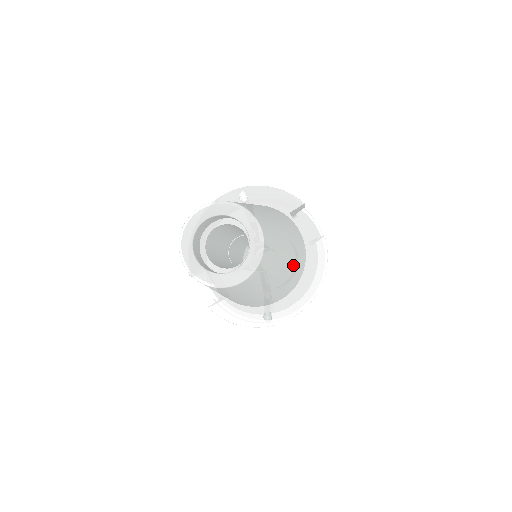
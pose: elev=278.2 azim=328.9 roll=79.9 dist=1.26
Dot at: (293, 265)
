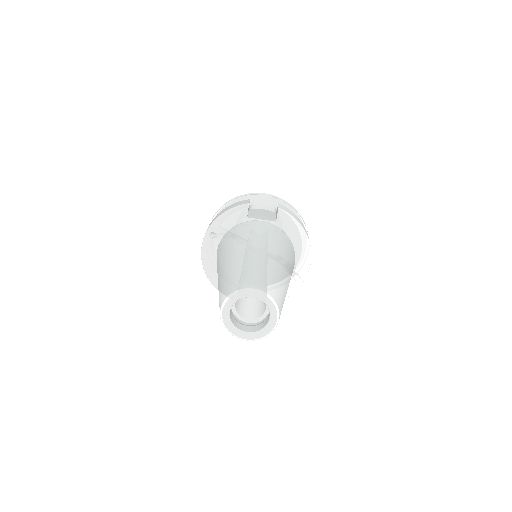
Dot at: (284, 255)
